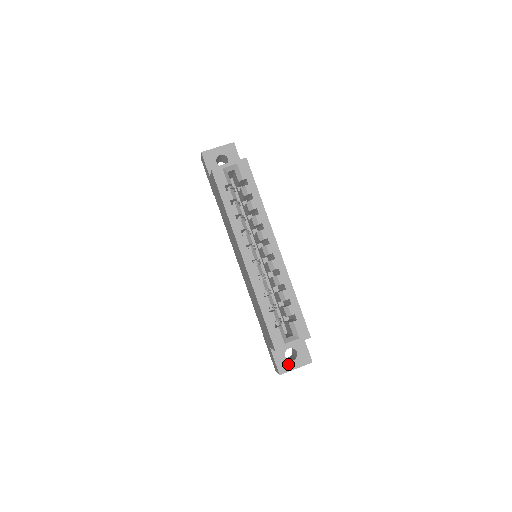
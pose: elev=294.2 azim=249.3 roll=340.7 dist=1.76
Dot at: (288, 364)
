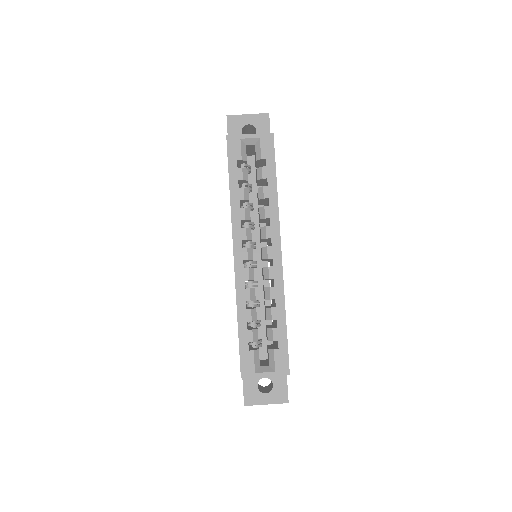
Dot at: (258, 396)
